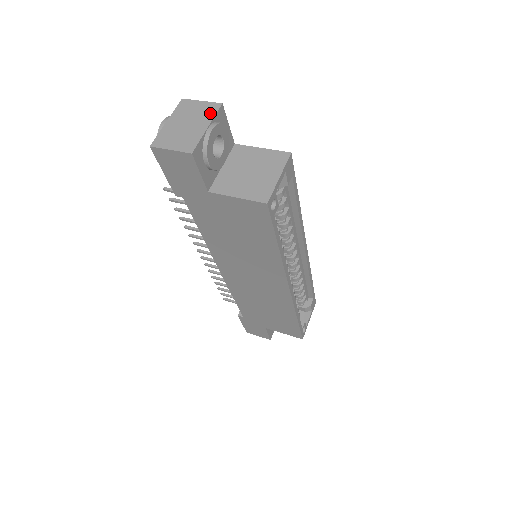
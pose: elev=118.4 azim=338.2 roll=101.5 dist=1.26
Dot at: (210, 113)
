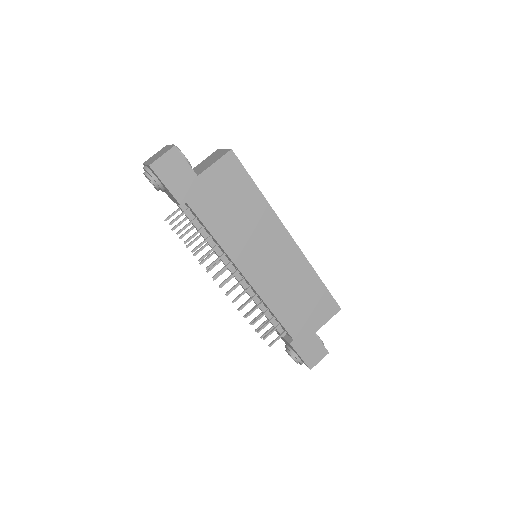
Dot at: (164, 148)
